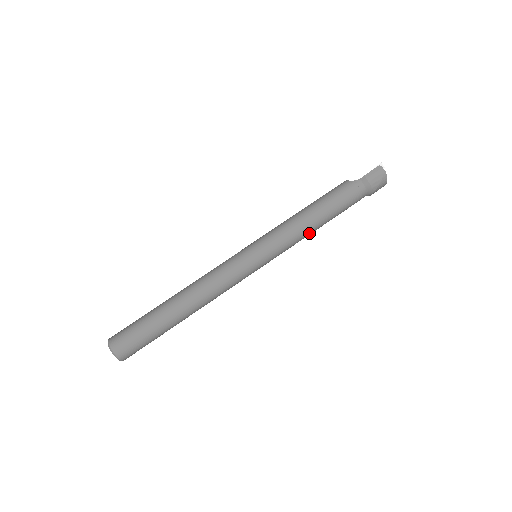
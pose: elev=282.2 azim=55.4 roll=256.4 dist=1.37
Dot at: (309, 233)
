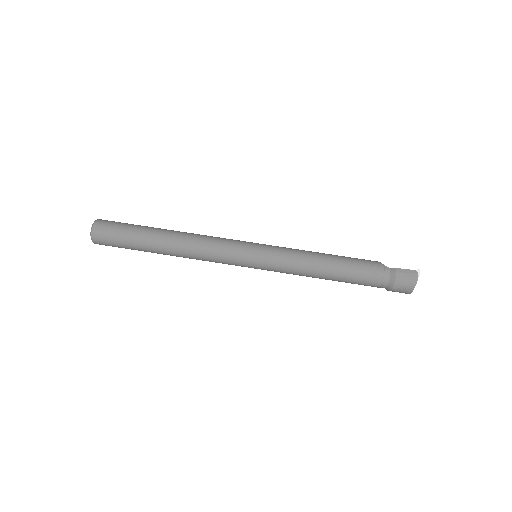
Dot at: (312, 274)
